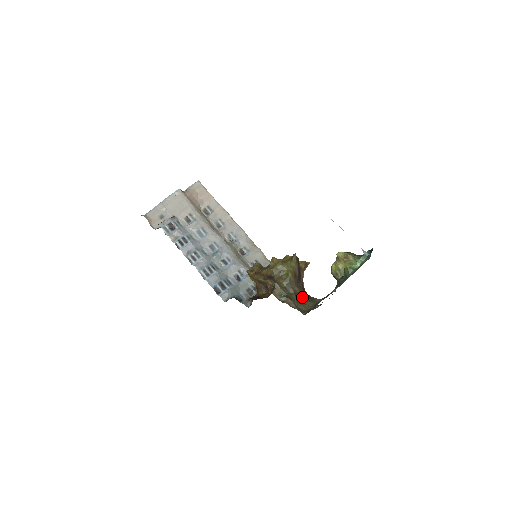
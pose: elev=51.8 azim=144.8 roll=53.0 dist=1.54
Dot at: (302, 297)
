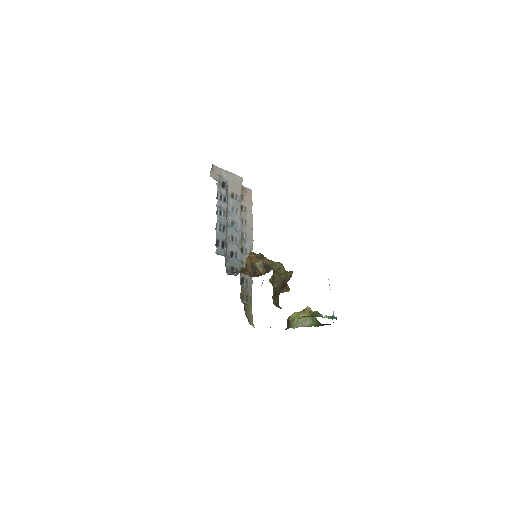
Dot at: (278, 297)
